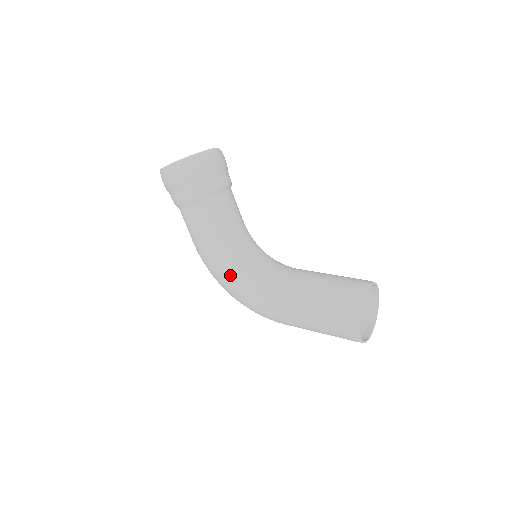
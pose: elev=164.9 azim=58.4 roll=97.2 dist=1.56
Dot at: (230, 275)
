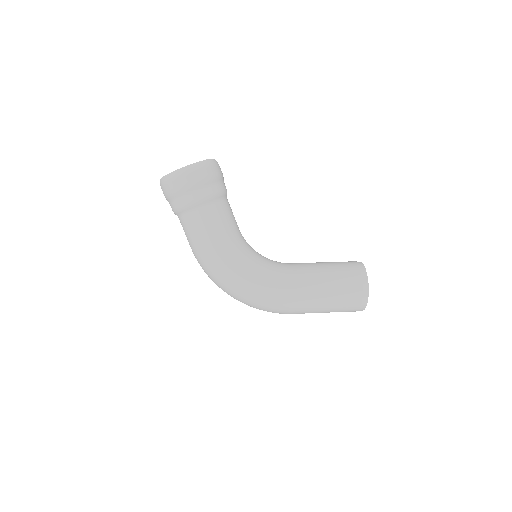
Dot at: (245, 270)
